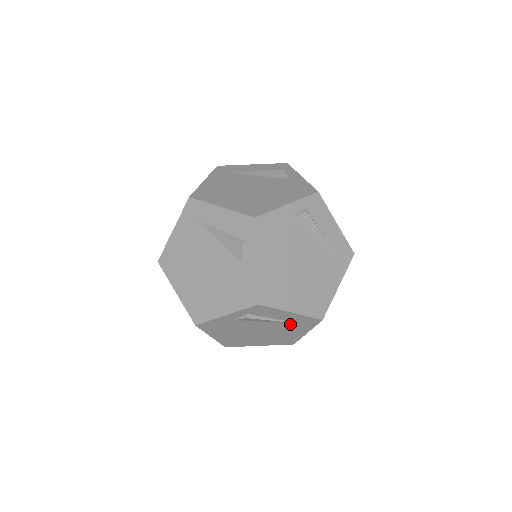
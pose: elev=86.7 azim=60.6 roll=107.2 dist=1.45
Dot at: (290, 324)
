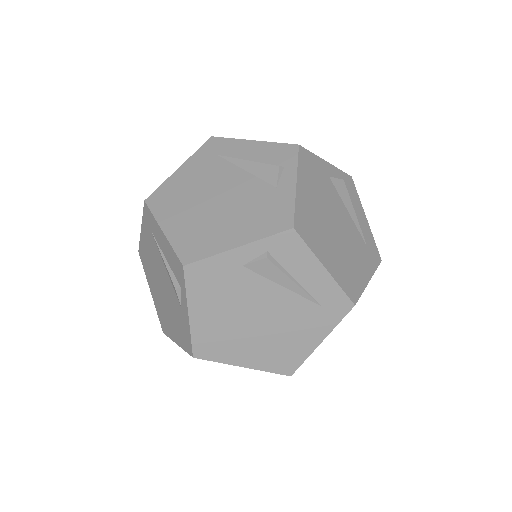
Dot at: occluded
